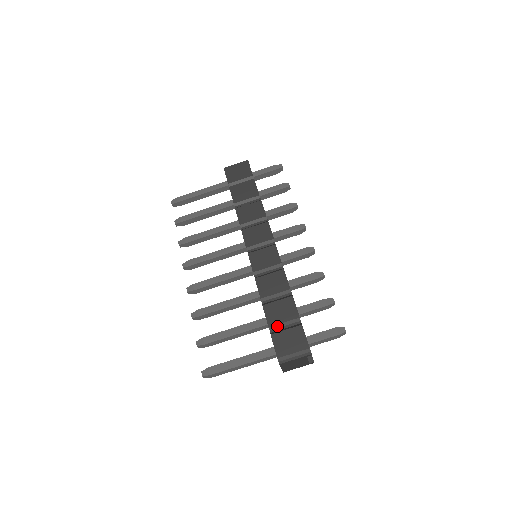
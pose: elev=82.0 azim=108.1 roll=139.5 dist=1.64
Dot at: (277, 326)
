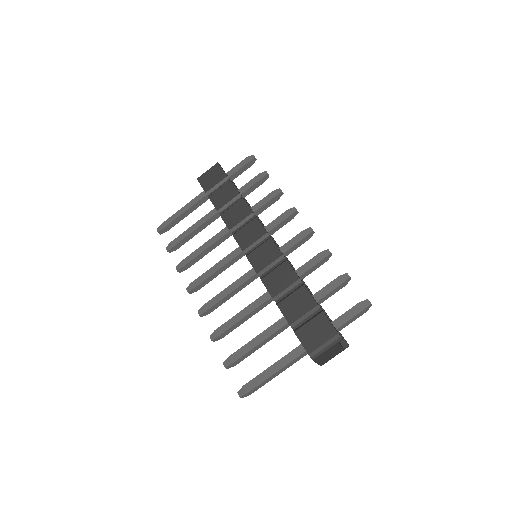
Dot at: (298, 321)
